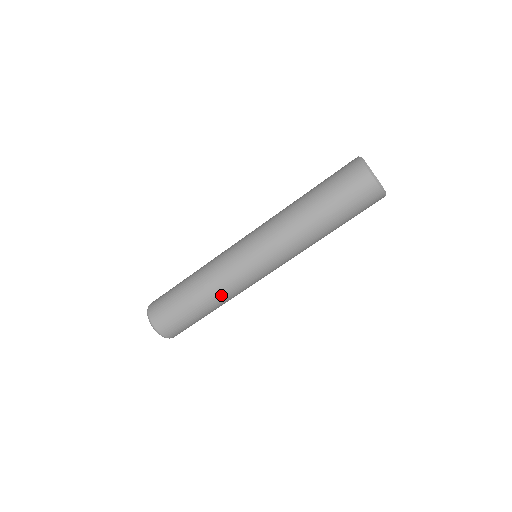
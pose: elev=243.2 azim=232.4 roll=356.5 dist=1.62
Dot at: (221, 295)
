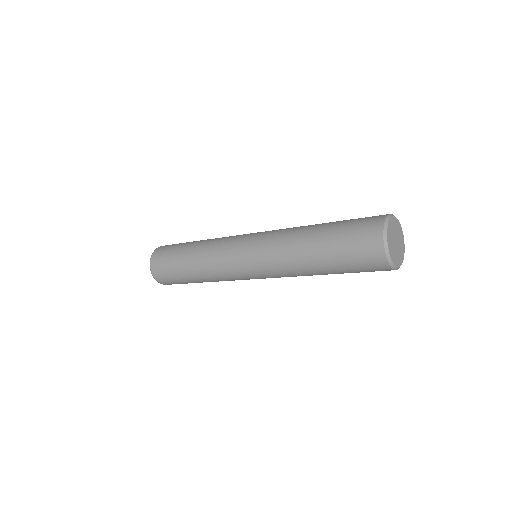
Dot at: occluded
